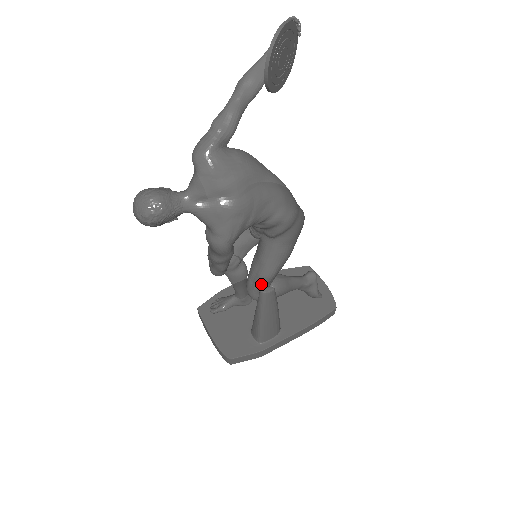
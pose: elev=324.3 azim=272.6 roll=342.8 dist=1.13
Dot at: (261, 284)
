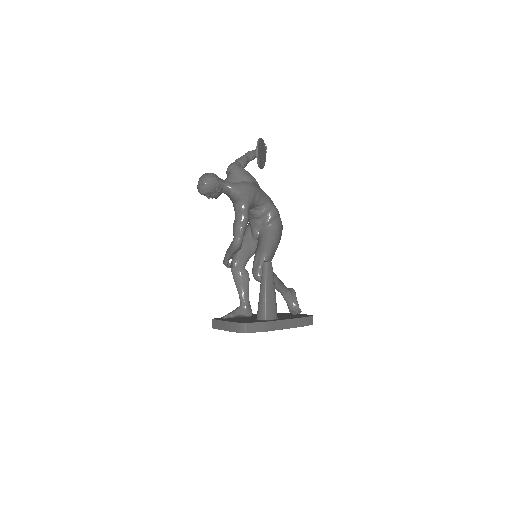
Dot at: (263, 259)
